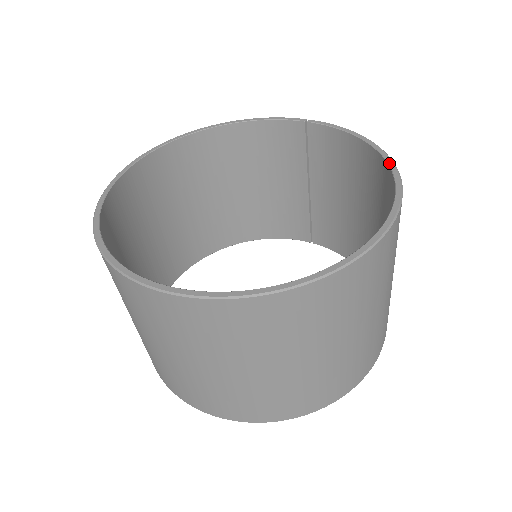
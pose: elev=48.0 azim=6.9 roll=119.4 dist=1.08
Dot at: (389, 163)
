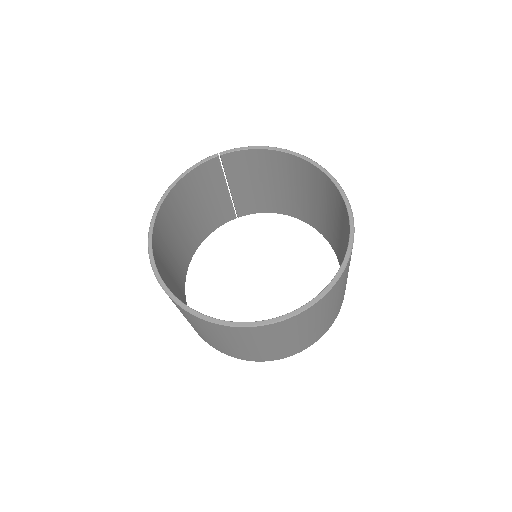
Dot at: (303, 158)
